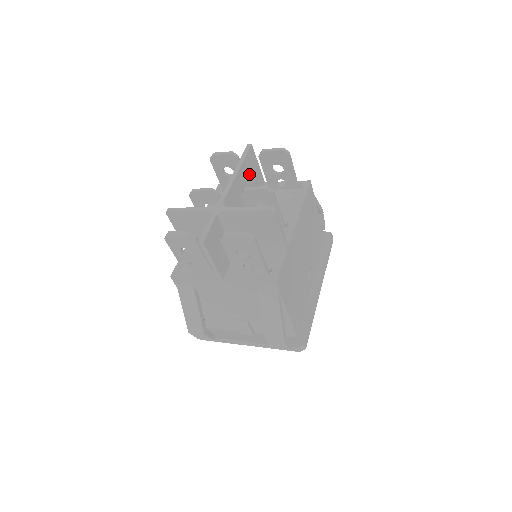
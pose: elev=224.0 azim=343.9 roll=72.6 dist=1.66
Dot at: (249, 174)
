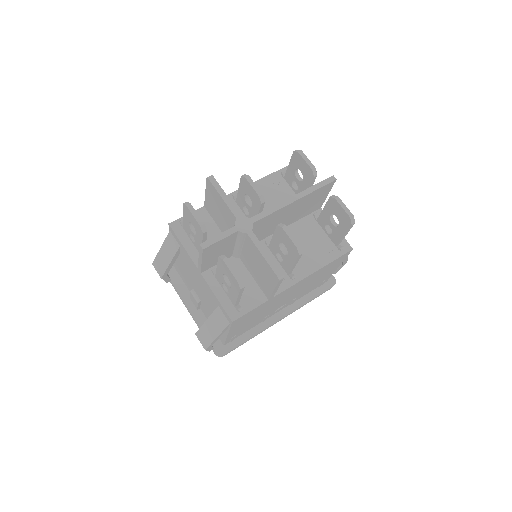
Dot at: (309, 202)
